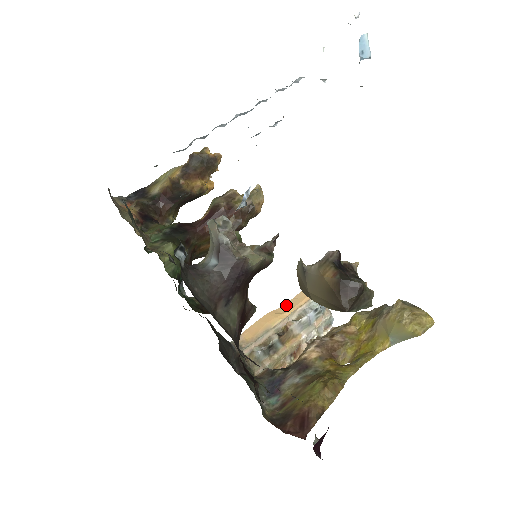
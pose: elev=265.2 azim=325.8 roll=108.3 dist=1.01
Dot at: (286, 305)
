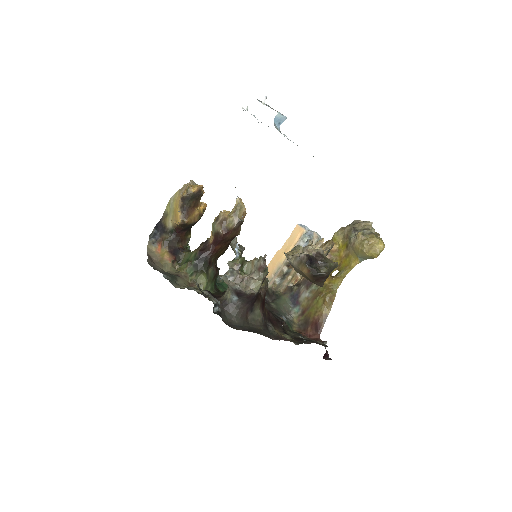
Dot at: (286, 244)
